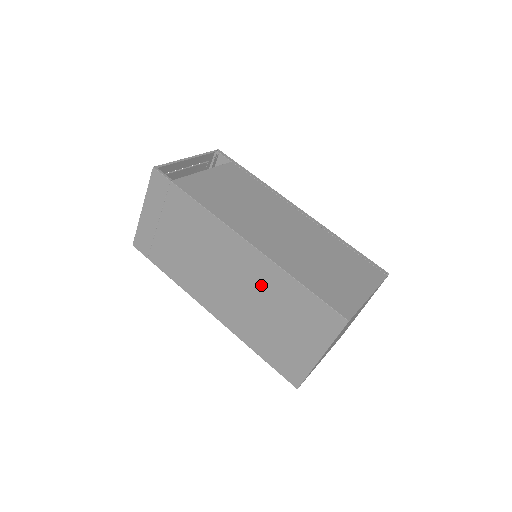
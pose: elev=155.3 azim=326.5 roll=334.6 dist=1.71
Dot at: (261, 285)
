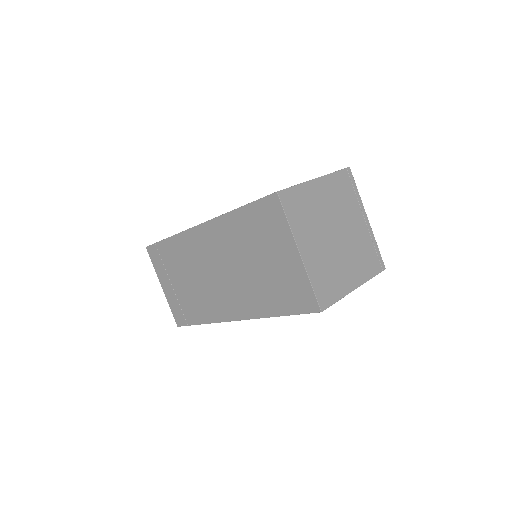
Dot at: (230, 246)
